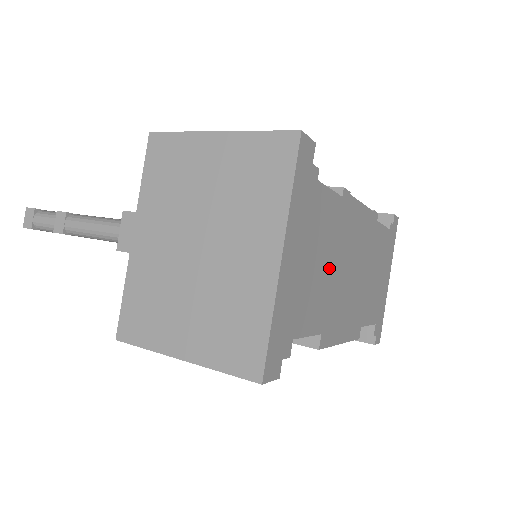
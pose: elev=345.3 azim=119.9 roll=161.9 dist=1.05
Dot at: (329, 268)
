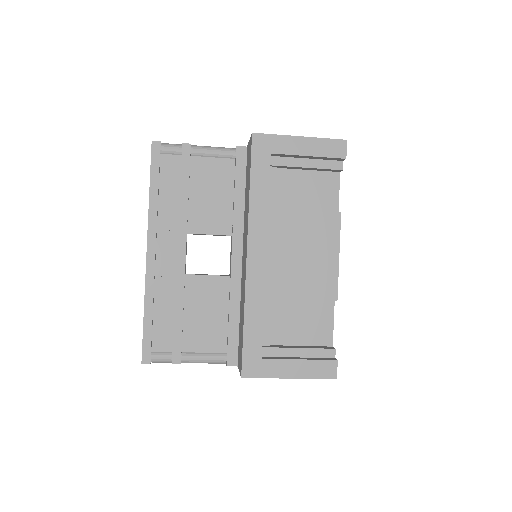
Dot at: occluded
